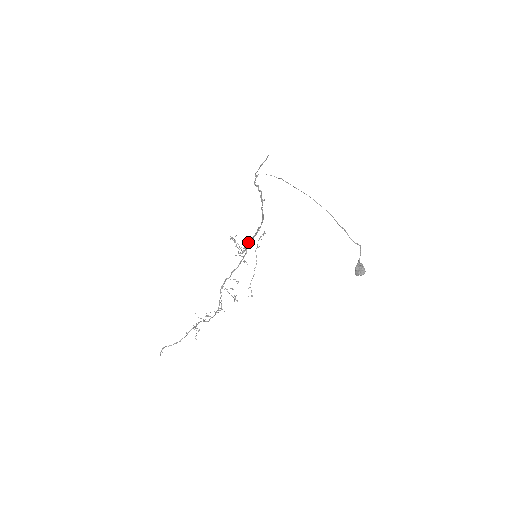
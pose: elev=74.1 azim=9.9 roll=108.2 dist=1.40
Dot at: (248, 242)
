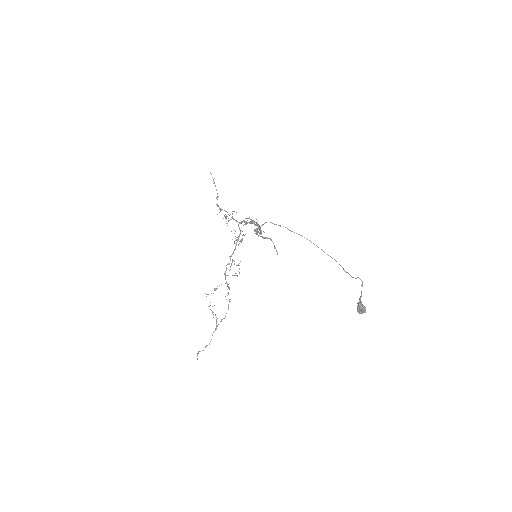
Dot at: occluded
